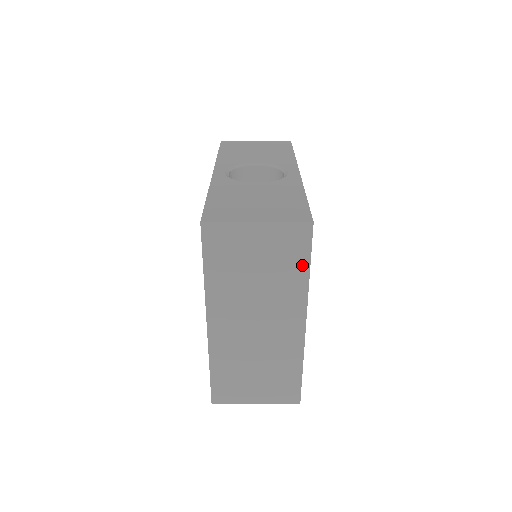
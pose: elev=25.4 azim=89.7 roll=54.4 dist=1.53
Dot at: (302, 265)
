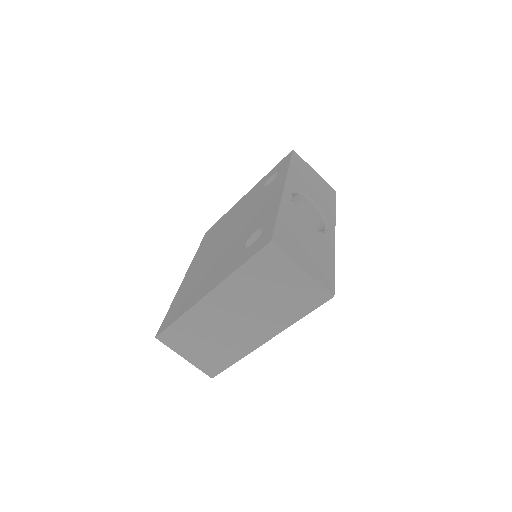
Dot at: (302, 311)
